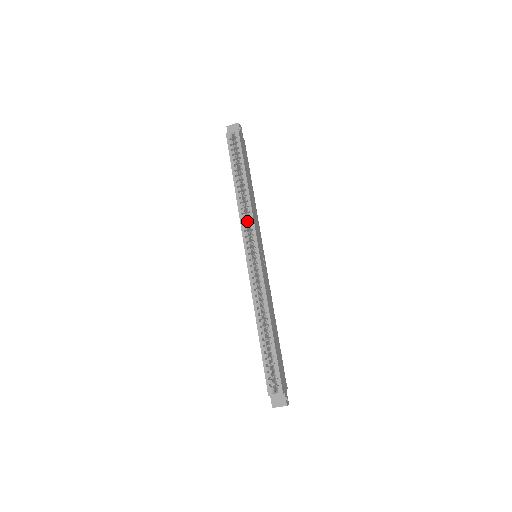
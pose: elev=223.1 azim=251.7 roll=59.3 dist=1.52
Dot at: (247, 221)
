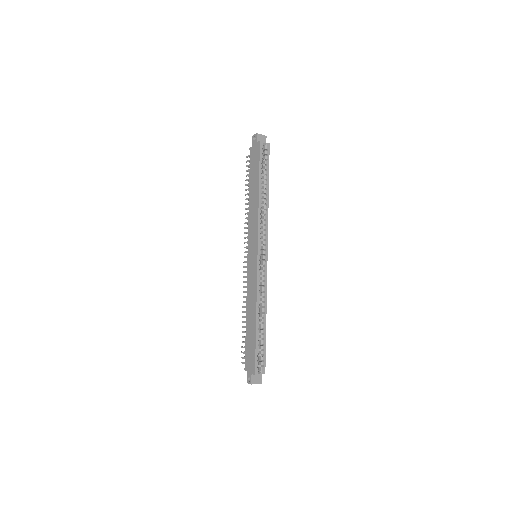
Dot at: (260, 225)
